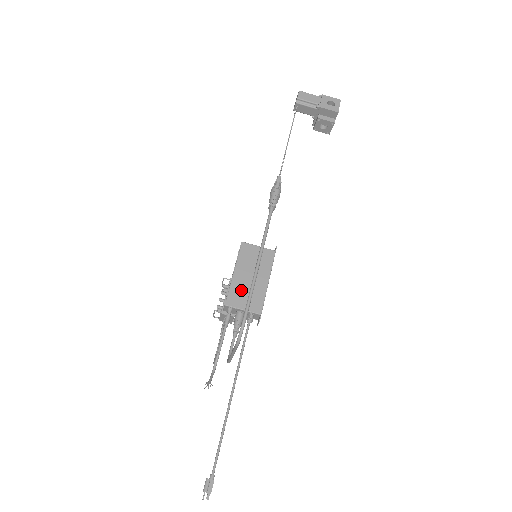
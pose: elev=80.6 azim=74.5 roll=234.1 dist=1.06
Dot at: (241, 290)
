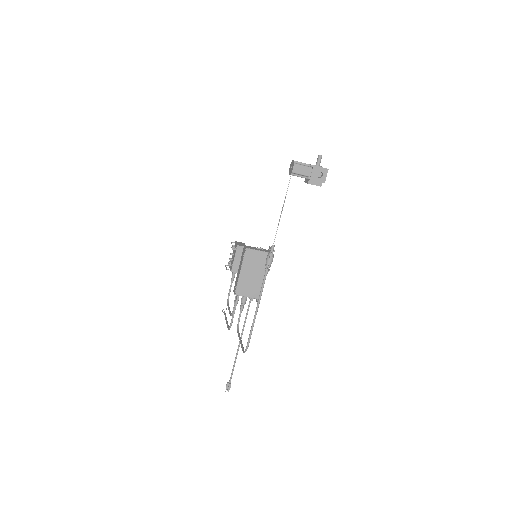
Dot at: (245, 284)
